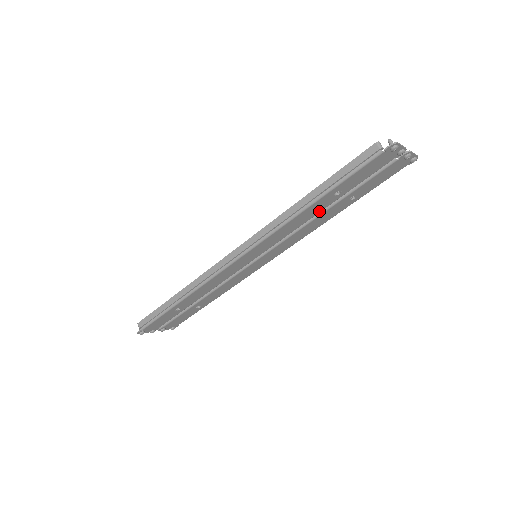
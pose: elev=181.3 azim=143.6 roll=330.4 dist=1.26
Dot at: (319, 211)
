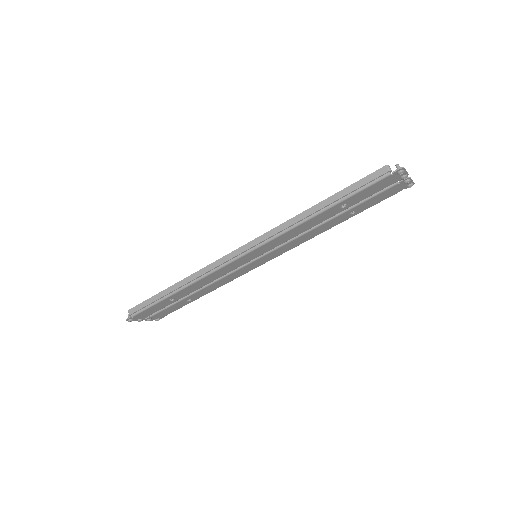
Dot at: (323, 220)
